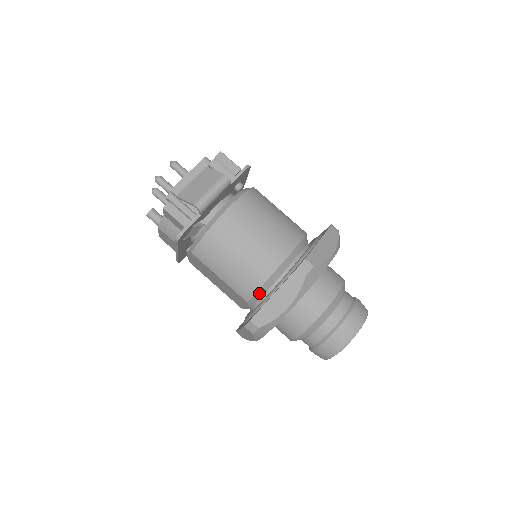
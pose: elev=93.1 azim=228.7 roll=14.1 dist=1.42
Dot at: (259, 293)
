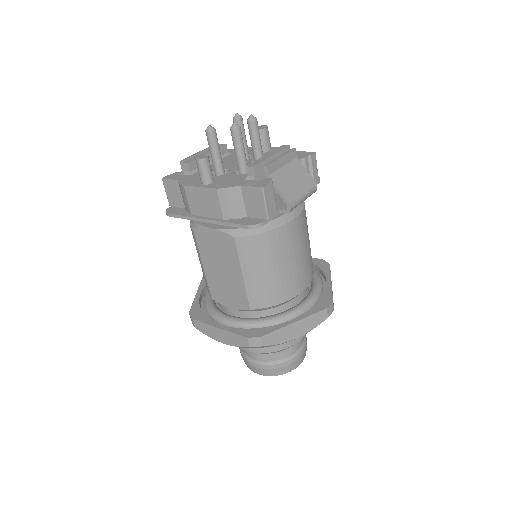
Dot at: (269, 307)
